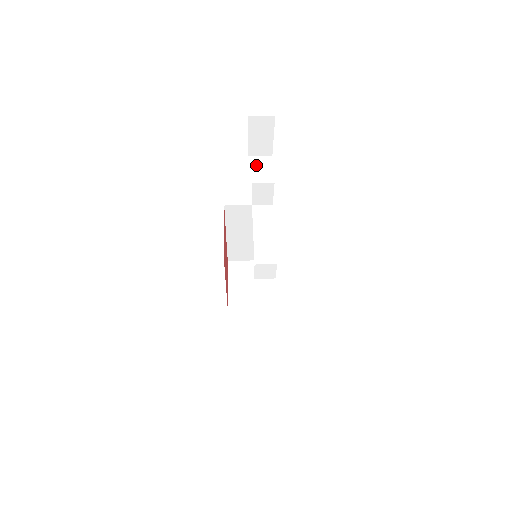
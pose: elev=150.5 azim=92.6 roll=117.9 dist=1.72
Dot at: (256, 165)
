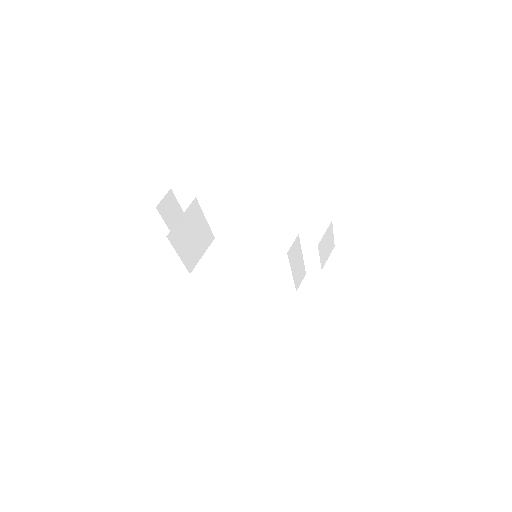
Dot at: (324, 247)
